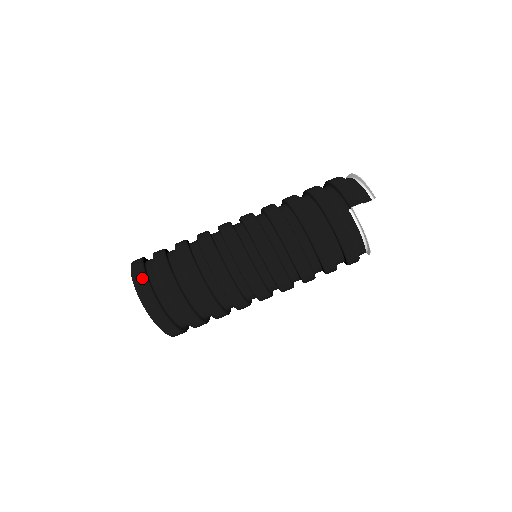
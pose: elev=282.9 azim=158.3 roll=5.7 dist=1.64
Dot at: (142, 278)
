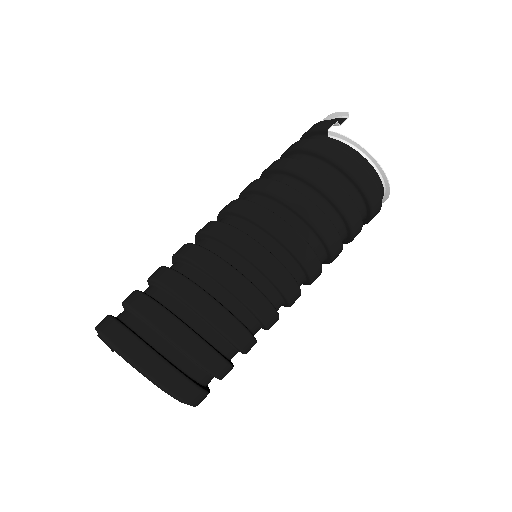
Dot at: (107, 320)
